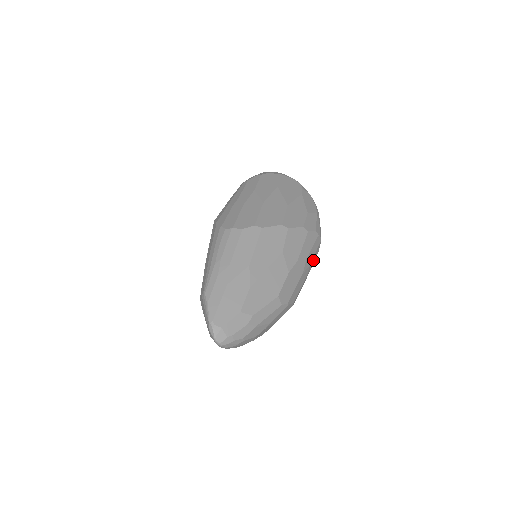
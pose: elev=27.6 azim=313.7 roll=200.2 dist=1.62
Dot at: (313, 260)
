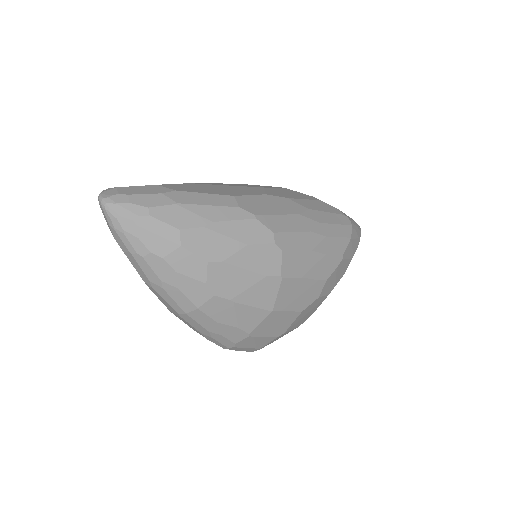
Dot at: (332, 231)
